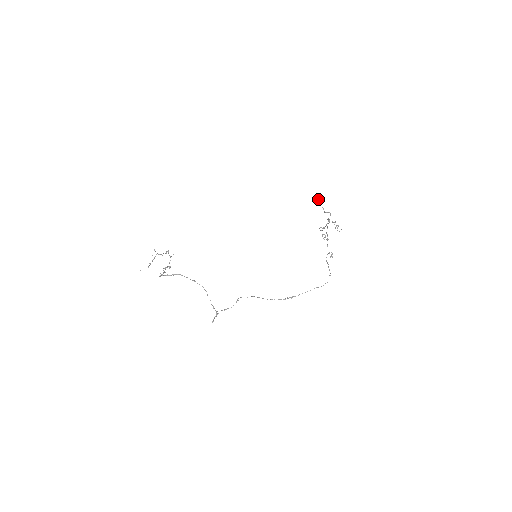
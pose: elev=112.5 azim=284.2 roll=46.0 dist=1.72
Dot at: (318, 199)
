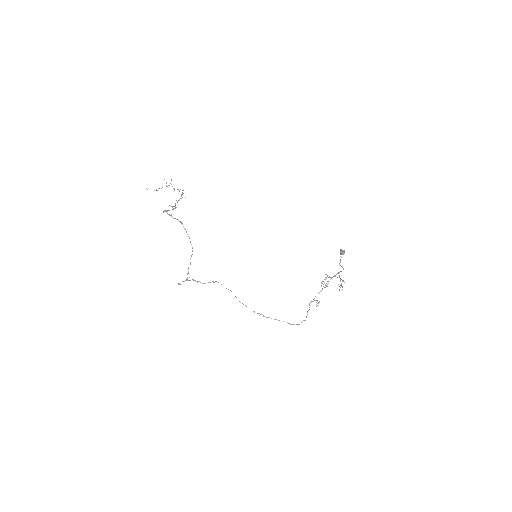
Dot at: (343, 250)
